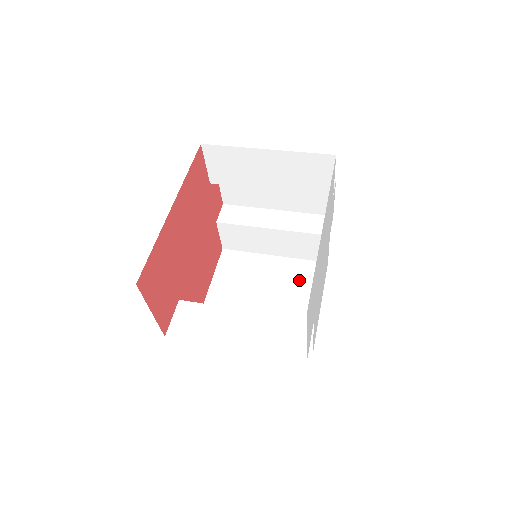
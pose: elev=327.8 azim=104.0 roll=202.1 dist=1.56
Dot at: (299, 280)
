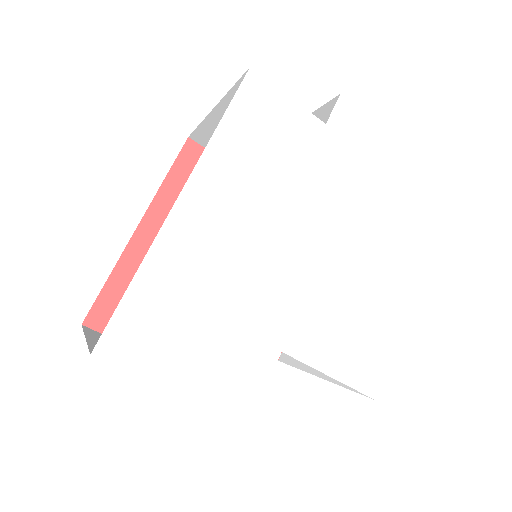
Dot at: occluded
